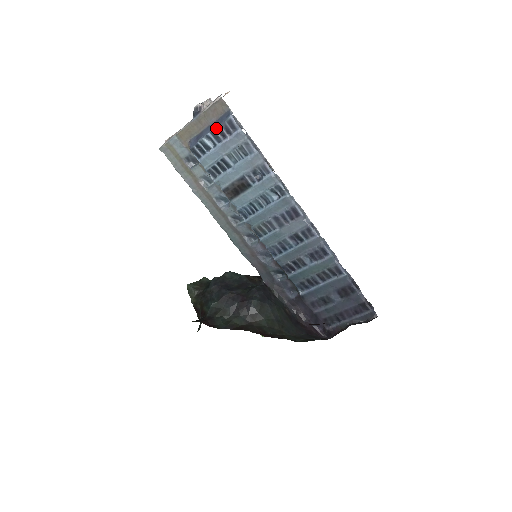
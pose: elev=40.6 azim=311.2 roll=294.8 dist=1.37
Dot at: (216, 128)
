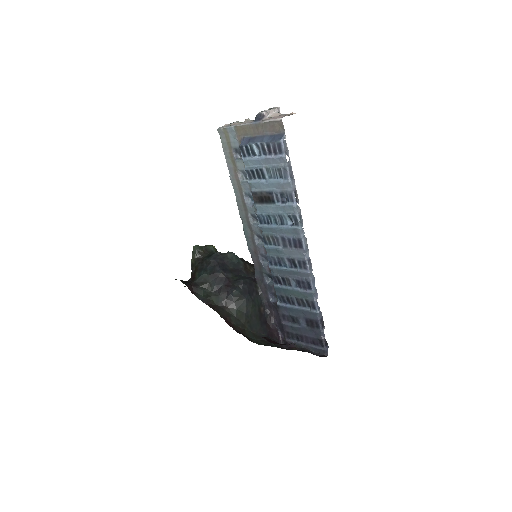
Dot at: (266, 142)
